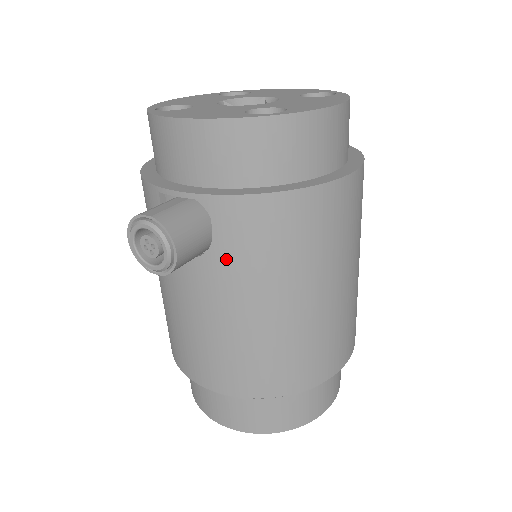
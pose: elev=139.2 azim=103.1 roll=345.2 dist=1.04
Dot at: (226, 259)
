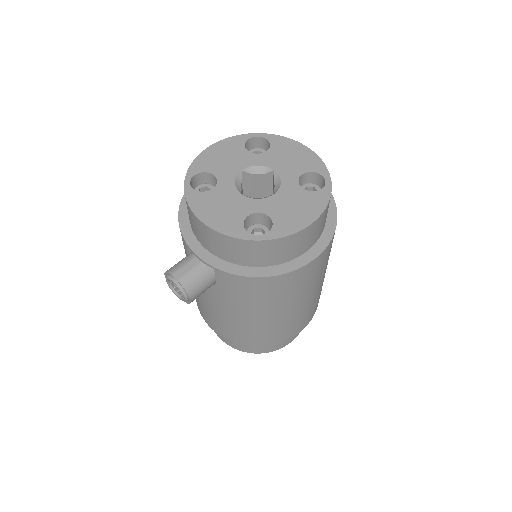
Dot at: (223, 293)
